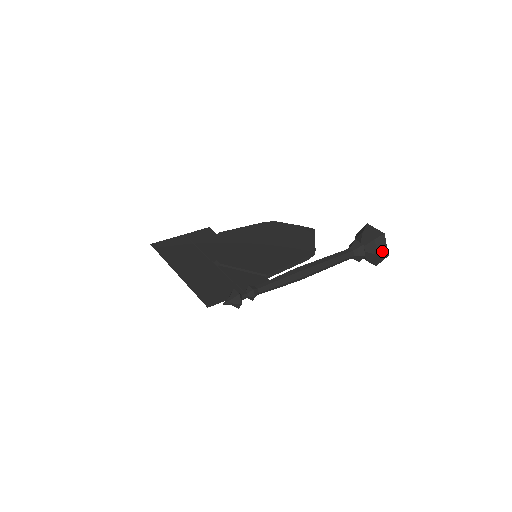
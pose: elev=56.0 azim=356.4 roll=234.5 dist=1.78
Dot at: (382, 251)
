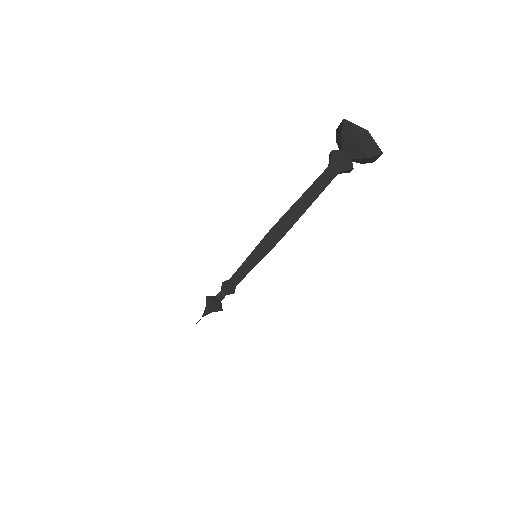
Dot at: (358, 135)
